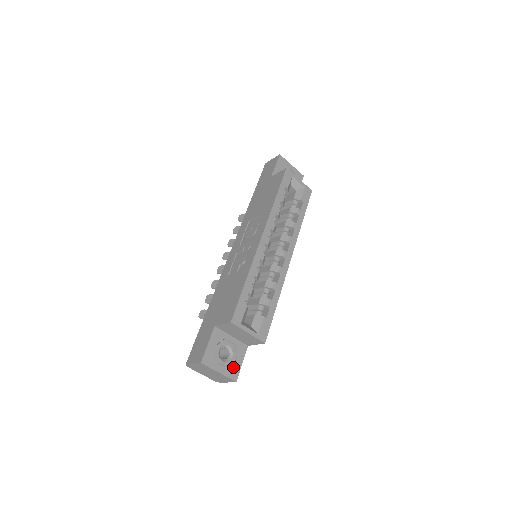
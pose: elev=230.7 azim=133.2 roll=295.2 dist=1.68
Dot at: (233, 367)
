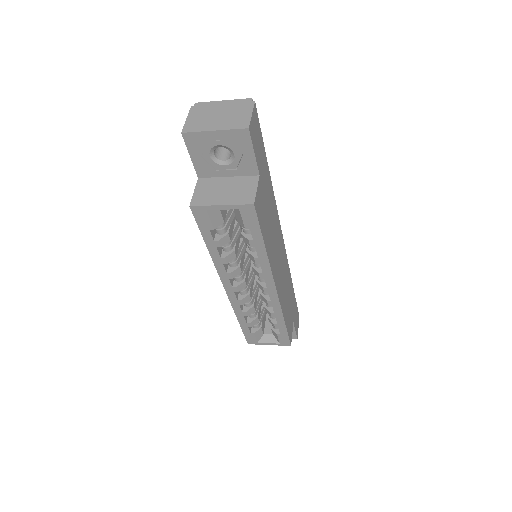
Dot at: occluded
